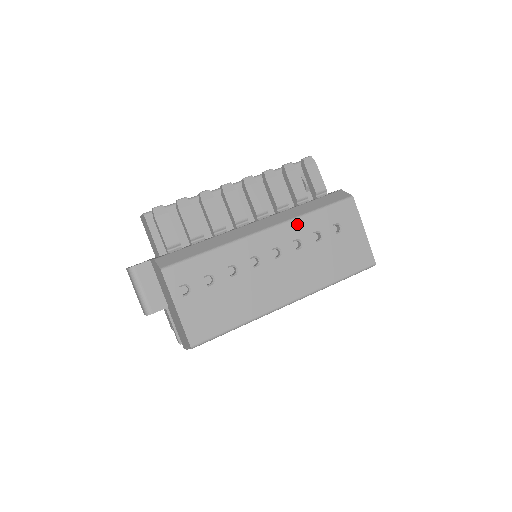
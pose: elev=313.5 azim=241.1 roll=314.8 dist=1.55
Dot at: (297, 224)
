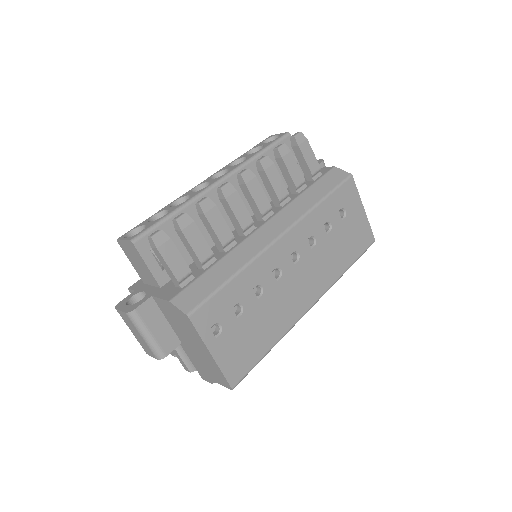
Dot at: (309, 220)
